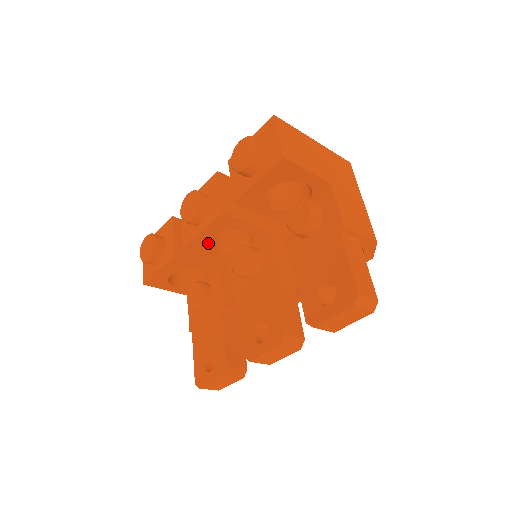
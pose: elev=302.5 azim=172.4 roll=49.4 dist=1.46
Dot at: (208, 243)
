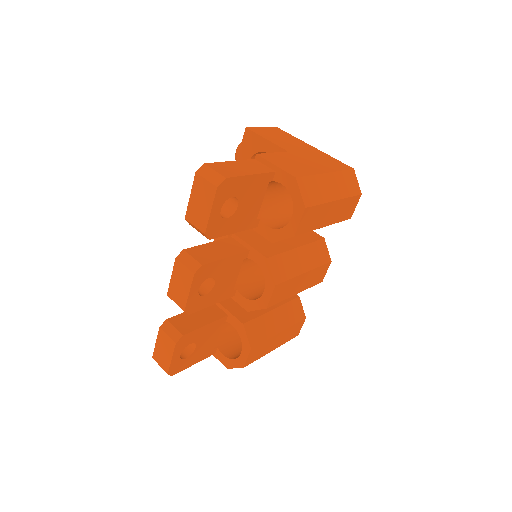
Dot at: occluded
